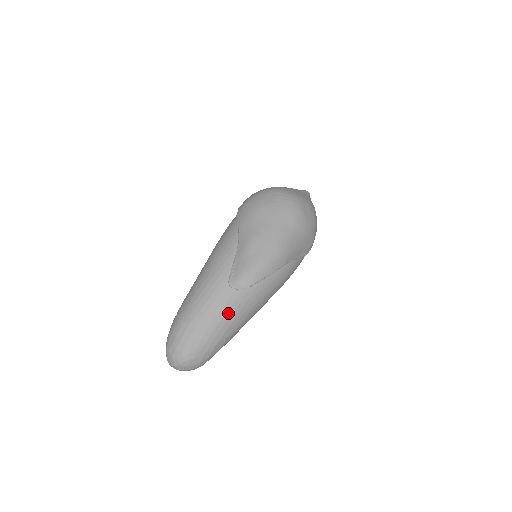
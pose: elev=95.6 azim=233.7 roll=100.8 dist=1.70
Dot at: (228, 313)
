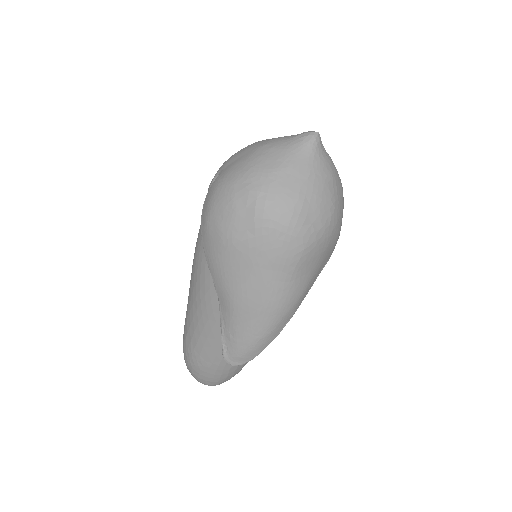
Dot at: occluded
